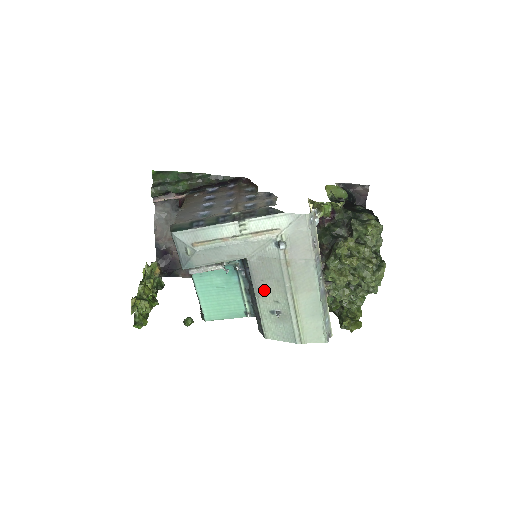
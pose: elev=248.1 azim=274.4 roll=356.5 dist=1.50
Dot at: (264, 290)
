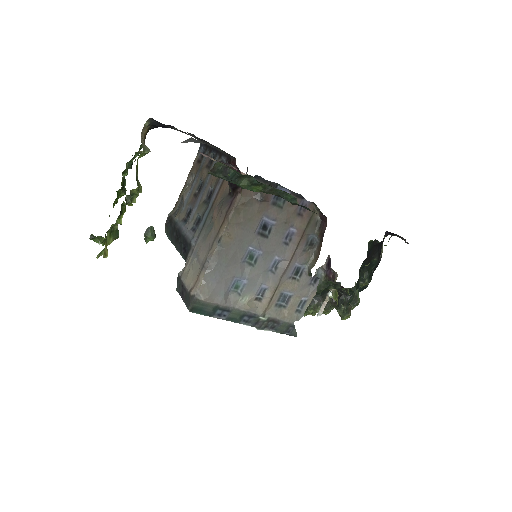
Dot at: occluded
